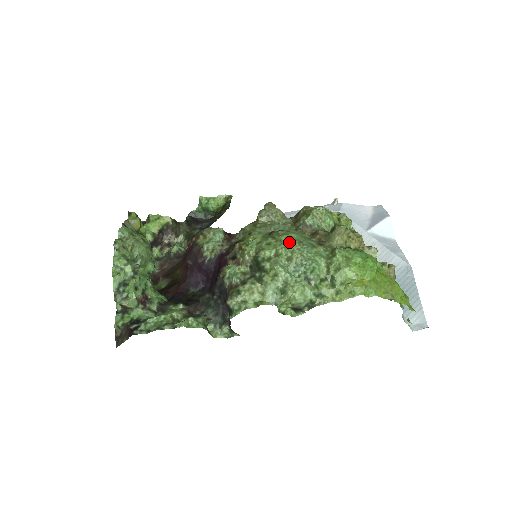
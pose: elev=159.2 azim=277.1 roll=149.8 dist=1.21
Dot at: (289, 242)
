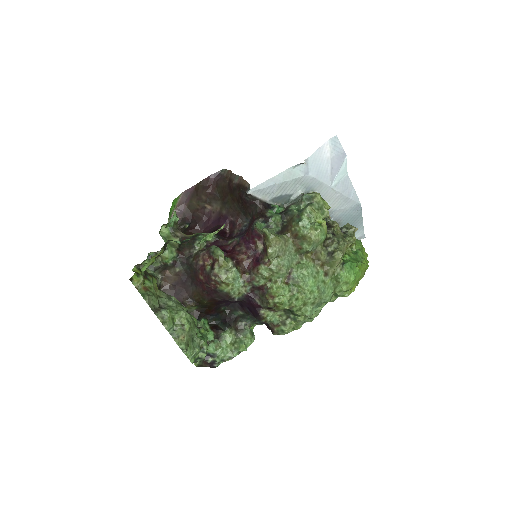
Dot at: (312, 294)
